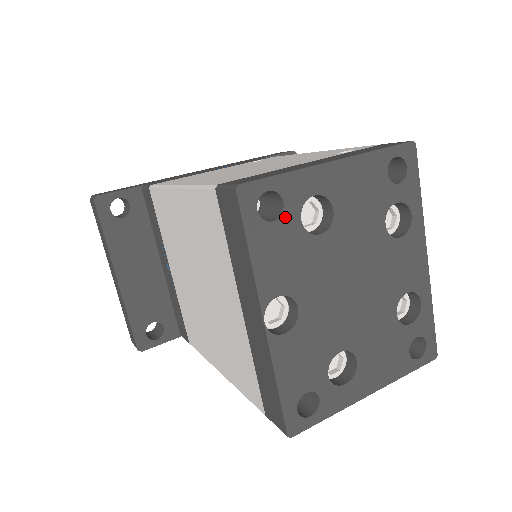
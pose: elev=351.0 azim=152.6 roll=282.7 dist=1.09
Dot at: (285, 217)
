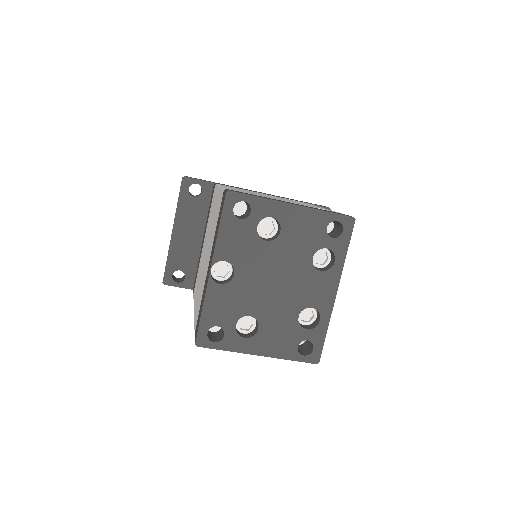
Dot at: (248, 220)
